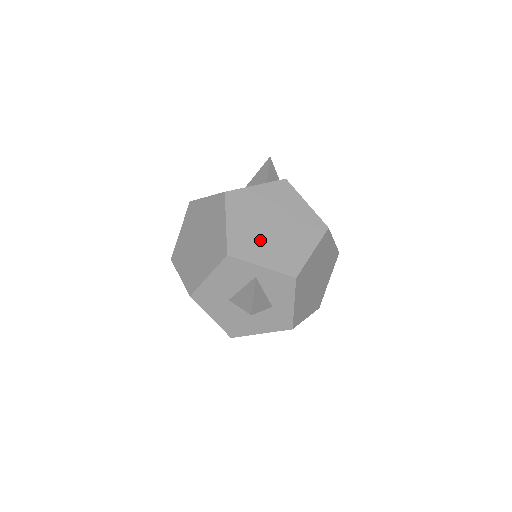
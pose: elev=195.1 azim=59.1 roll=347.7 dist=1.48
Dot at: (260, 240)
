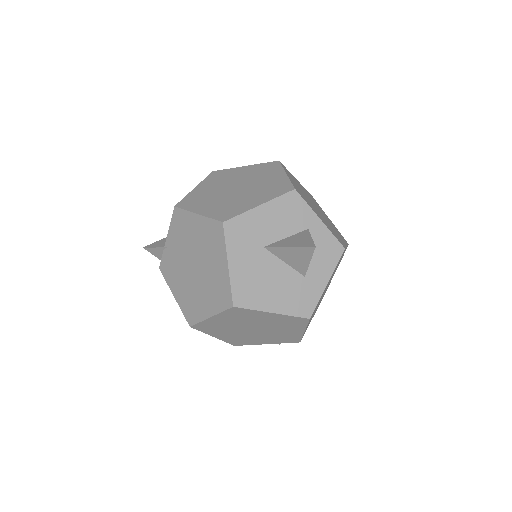
Dot at: (312, 205)
